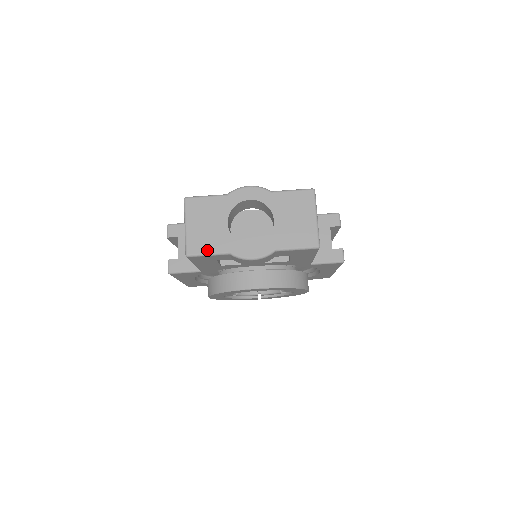
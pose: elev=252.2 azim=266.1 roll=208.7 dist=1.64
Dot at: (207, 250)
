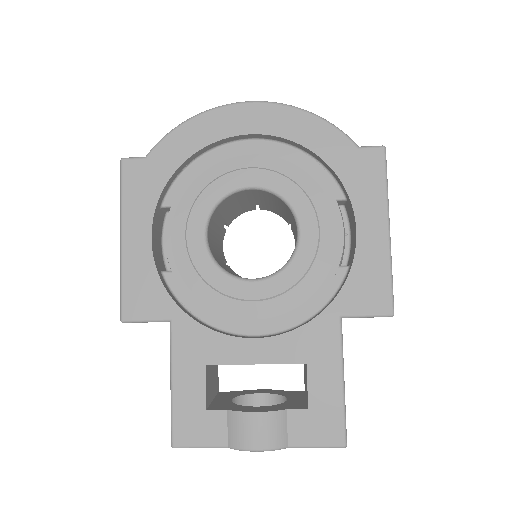
Dot at: occluded
